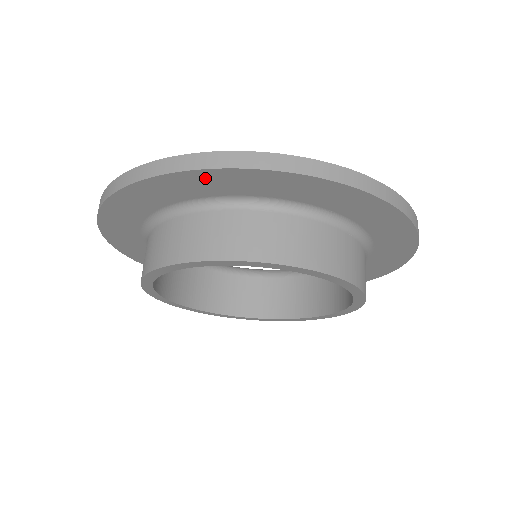
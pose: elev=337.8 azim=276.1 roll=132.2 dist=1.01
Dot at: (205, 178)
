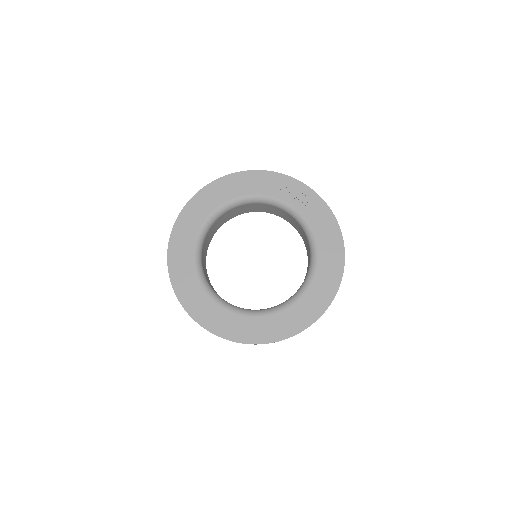
Dot at: occluded
